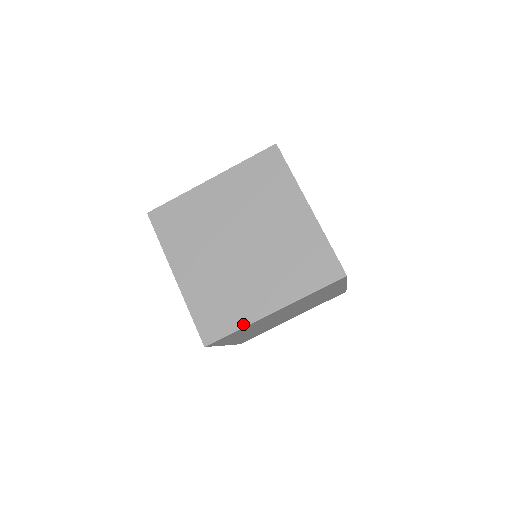
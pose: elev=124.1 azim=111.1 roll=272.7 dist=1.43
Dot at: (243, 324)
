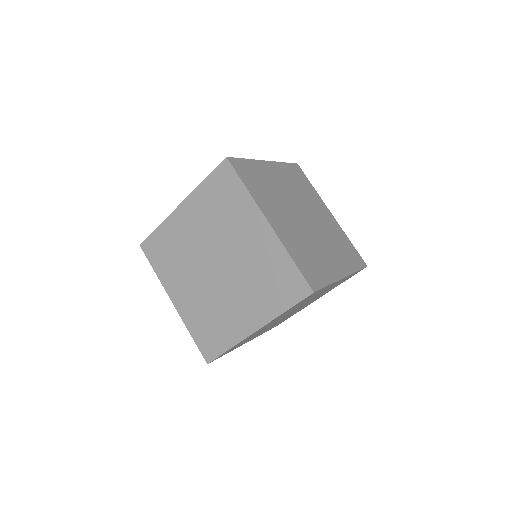
Dot at: (232, 343)
